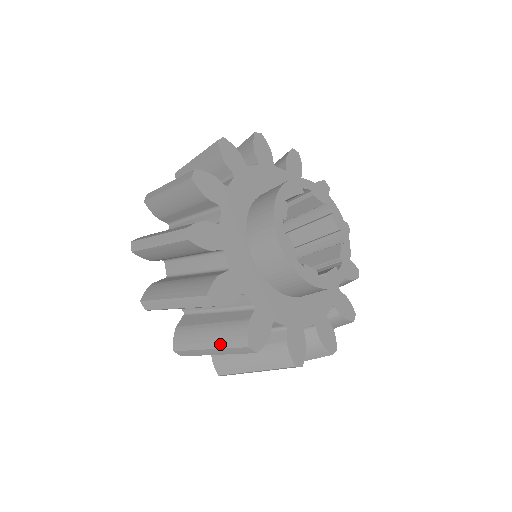
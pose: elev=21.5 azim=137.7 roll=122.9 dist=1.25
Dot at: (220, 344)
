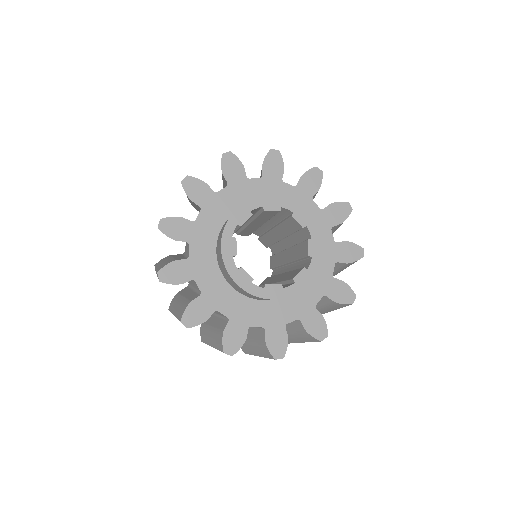
Dot at: (306, 341)
